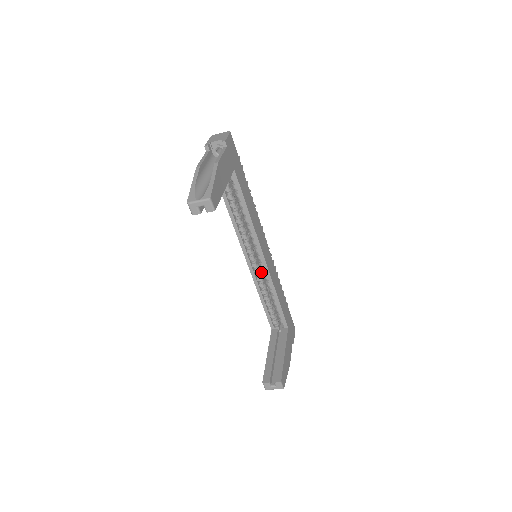
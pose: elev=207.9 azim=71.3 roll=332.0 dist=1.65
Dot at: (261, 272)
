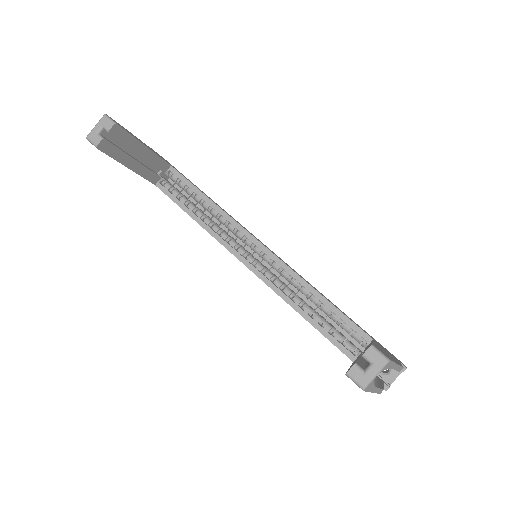
Dot at: occluded
